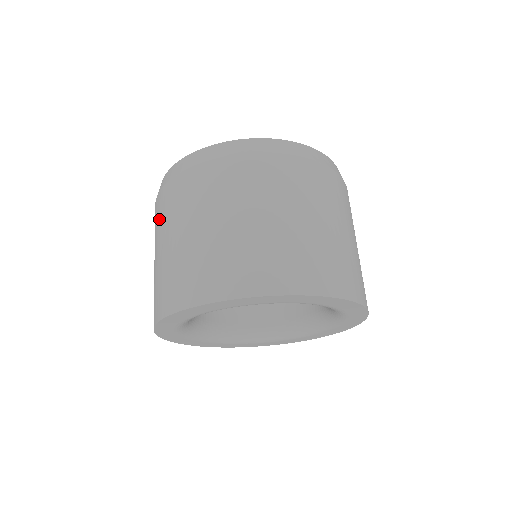
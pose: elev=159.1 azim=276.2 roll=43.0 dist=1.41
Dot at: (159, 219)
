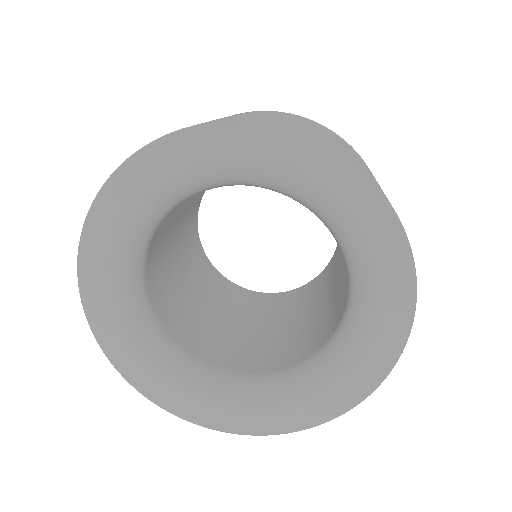
Dot at: occluded
